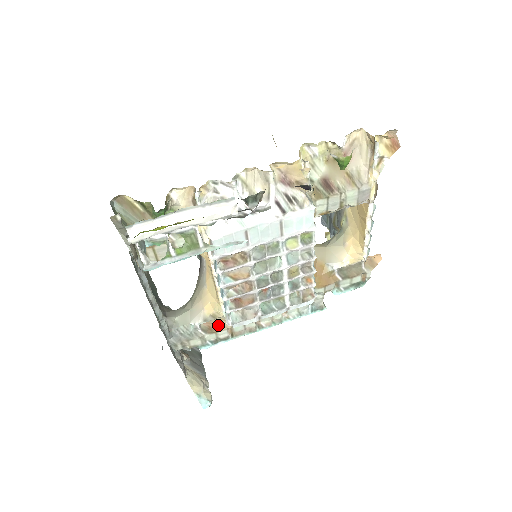
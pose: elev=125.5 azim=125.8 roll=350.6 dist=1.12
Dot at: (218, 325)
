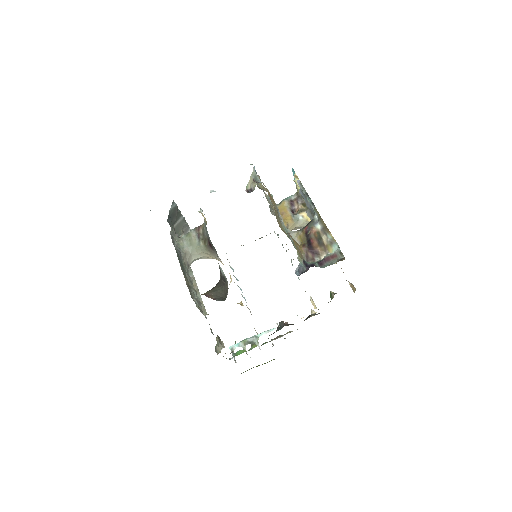
Dot at: occluded
